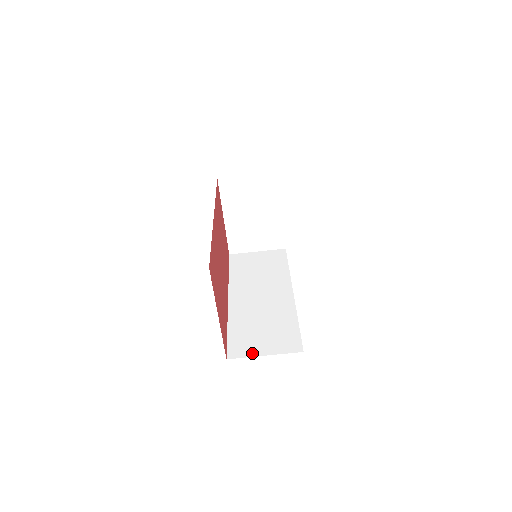
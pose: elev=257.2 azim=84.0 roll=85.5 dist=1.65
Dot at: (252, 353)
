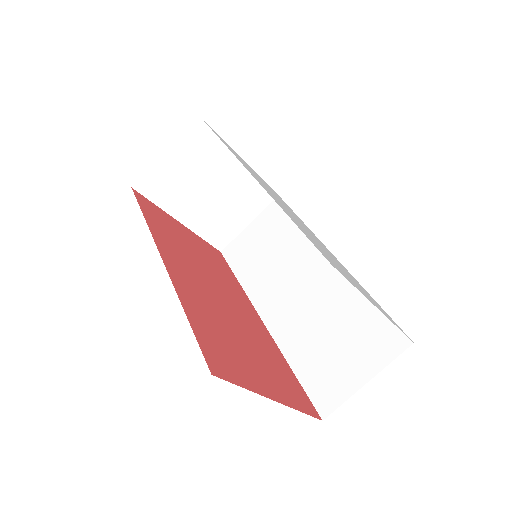
Dot at: (348, 389)
